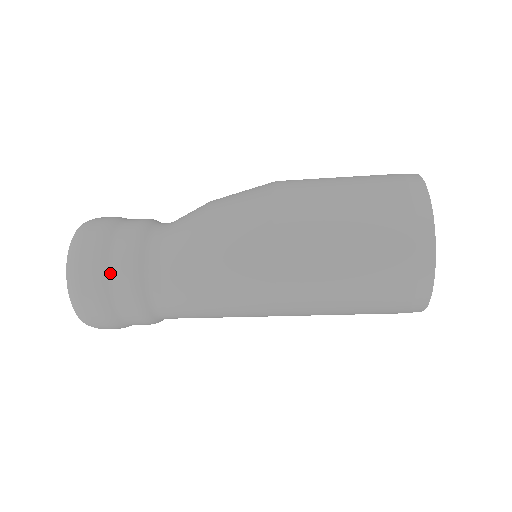
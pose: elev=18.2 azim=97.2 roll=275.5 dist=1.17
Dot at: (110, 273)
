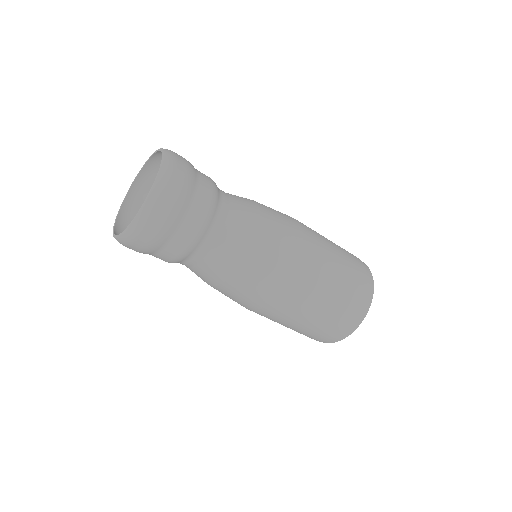
Dot at: (197, 170)
